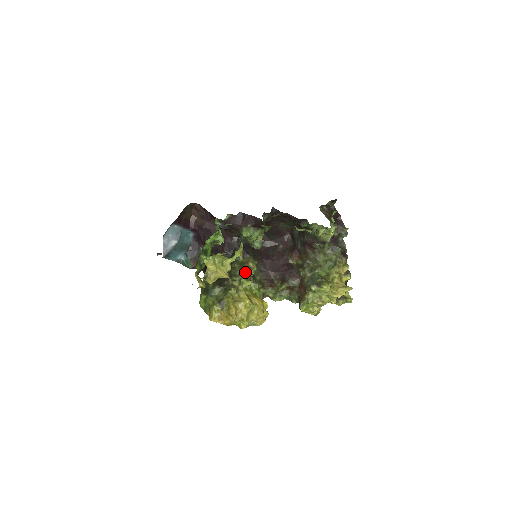
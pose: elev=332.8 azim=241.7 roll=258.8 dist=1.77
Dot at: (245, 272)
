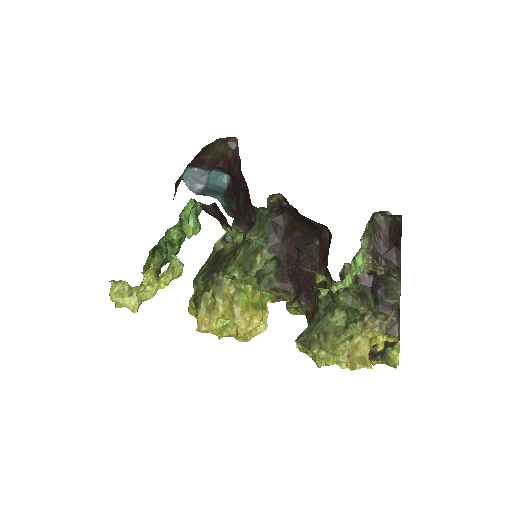
Dot at: (237, 272)
